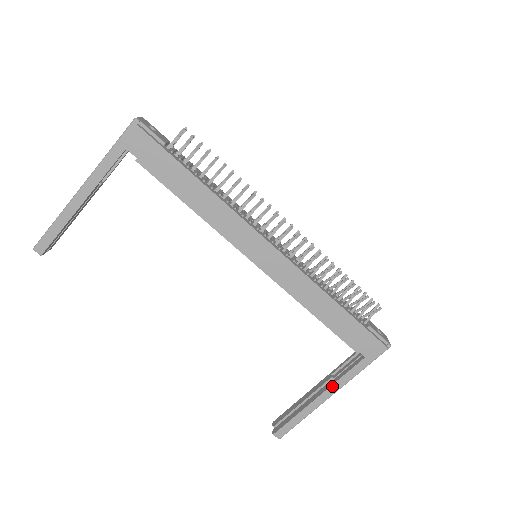
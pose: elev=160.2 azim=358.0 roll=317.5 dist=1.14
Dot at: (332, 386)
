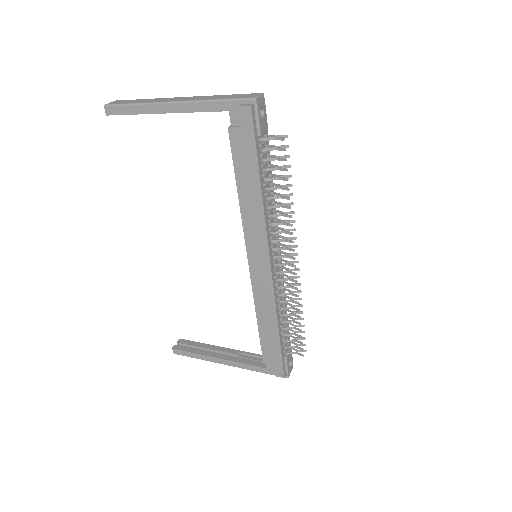
Dot at: (232, 361)
